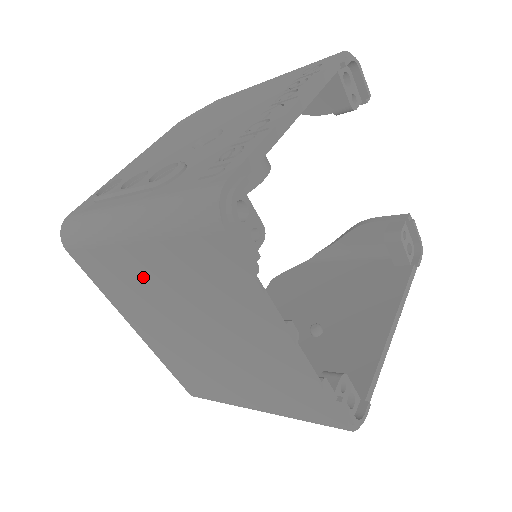
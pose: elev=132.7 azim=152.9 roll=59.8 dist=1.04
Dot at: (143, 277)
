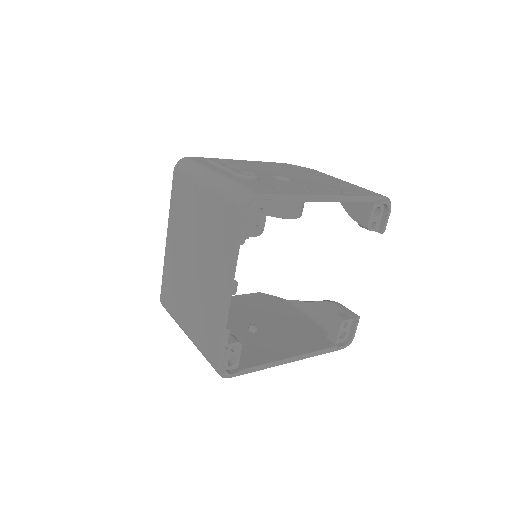
Dot at: (195, 211)
